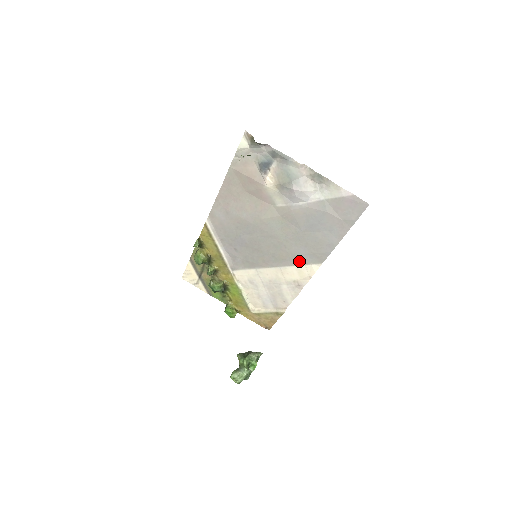
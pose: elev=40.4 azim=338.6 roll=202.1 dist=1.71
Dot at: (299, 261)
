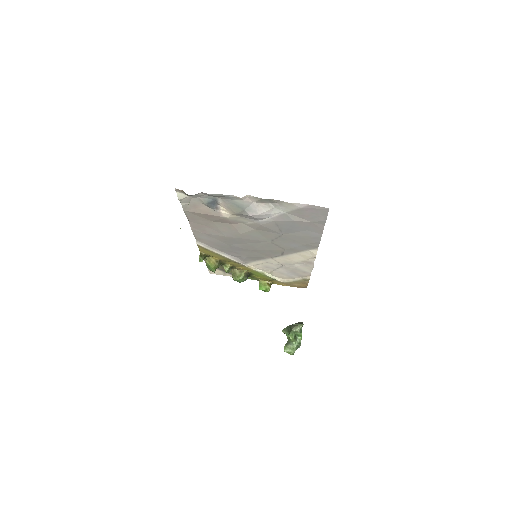
Dot at: (296, 250)
